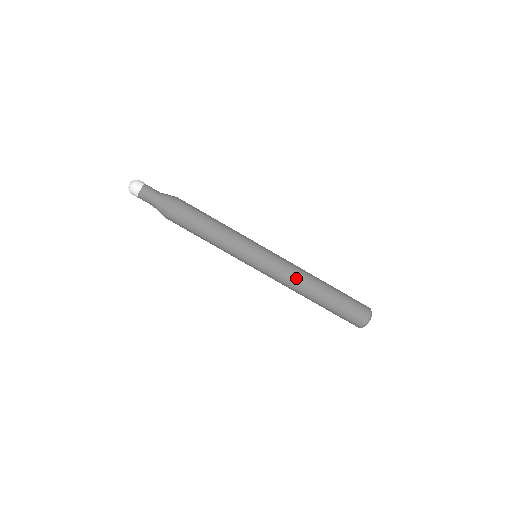
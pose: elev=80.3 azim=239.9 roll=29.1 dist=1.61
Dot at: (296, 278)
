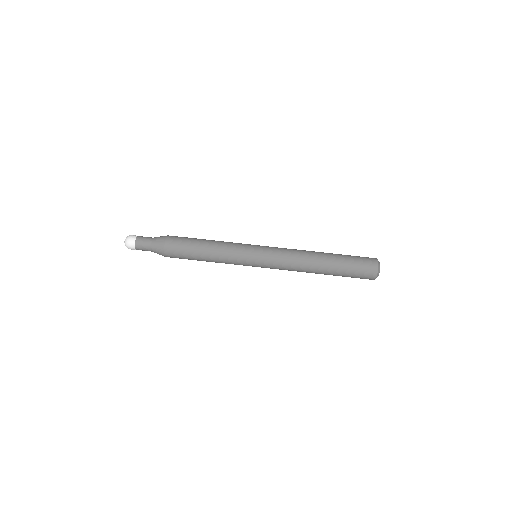
Dot at: (298, 256)
